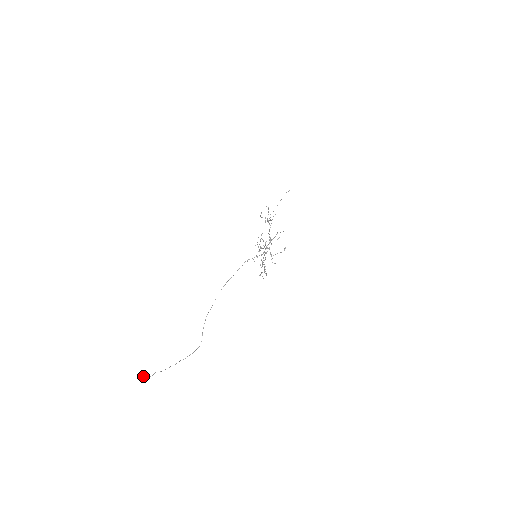
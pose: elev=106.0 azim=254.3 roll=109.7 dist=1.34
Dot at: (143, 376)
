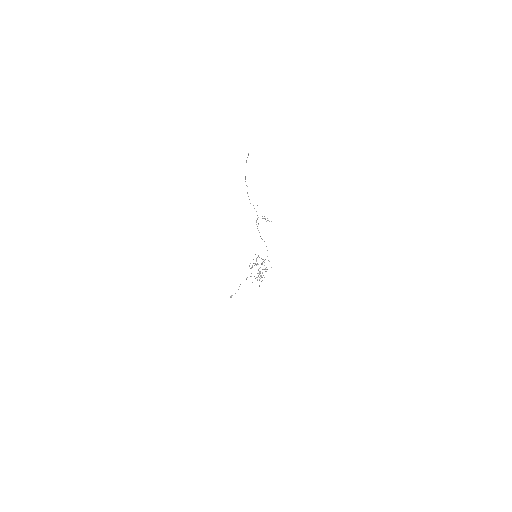
Dot at: occluded
